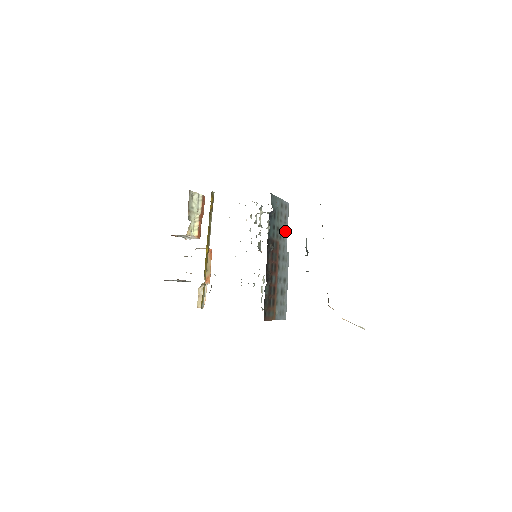
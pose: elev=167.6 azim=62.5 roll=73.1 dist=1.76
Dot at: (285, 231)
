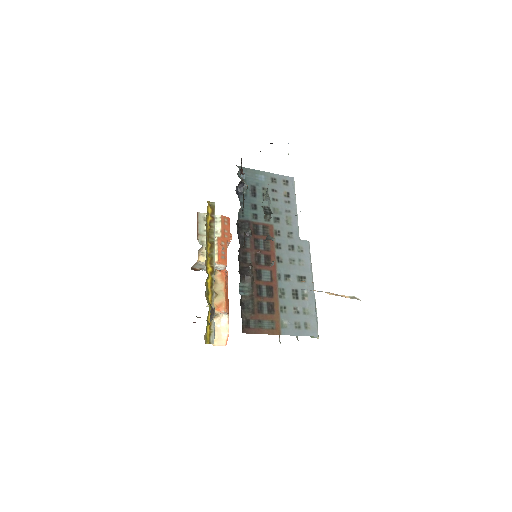
Dot at: (290, 213)
